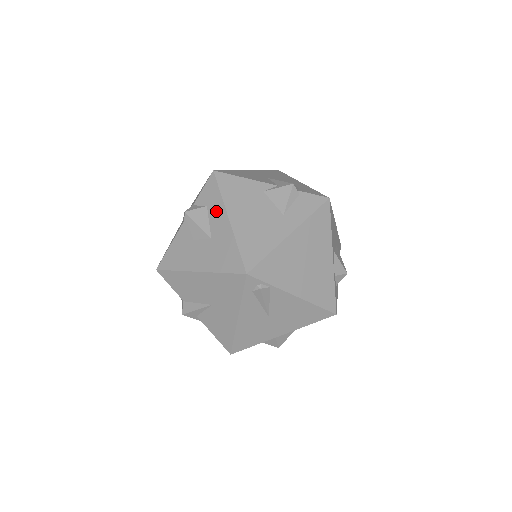
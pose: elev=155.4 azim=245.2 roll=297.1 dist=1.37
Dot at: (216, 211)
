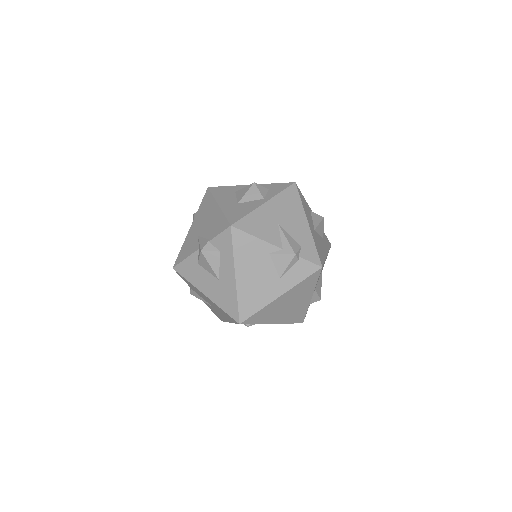
Dot at: (227, 262)
